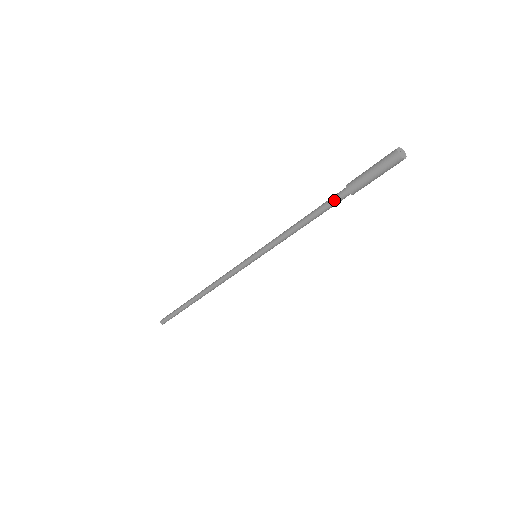
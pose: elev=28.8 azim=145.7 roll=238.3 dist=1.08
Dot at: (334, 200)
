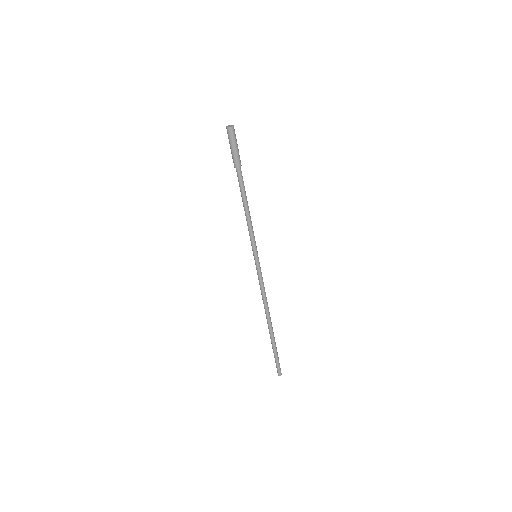
Dot at: (238, 179)
